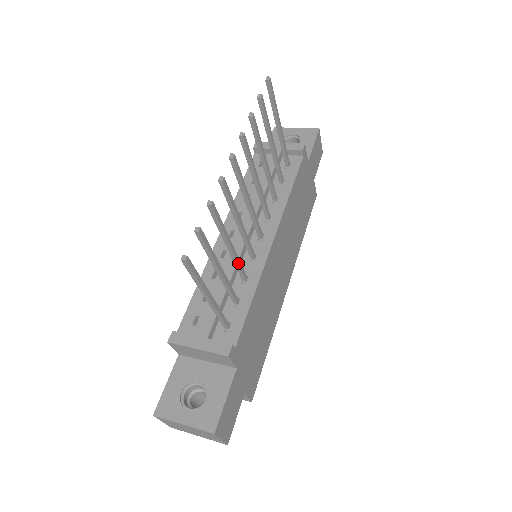
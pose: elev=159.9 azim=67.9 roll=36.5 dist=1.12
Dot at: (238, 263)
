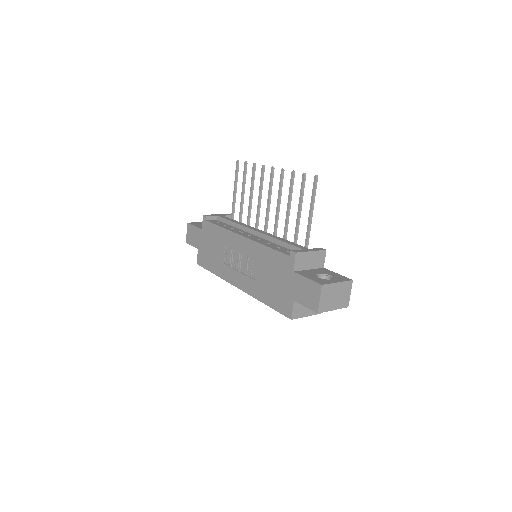
Dot at: (288, 223)
